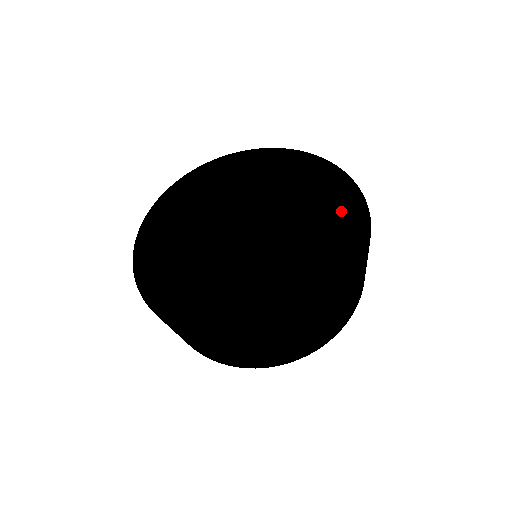
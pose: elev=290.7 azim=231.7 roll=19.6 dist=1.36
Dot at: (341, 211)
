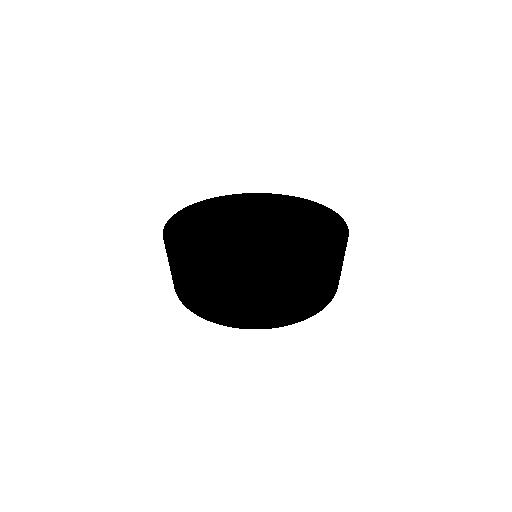
Dot at: (318, 214)
